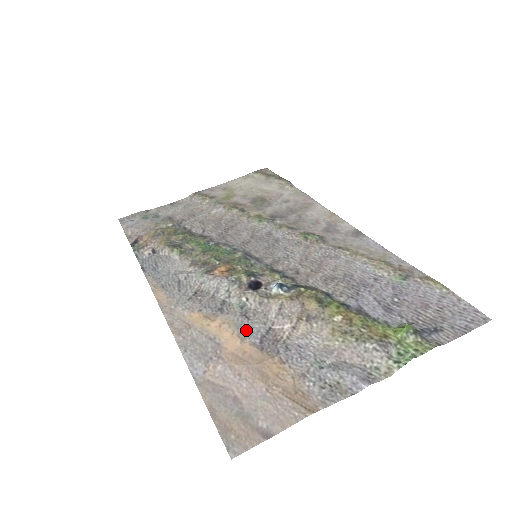
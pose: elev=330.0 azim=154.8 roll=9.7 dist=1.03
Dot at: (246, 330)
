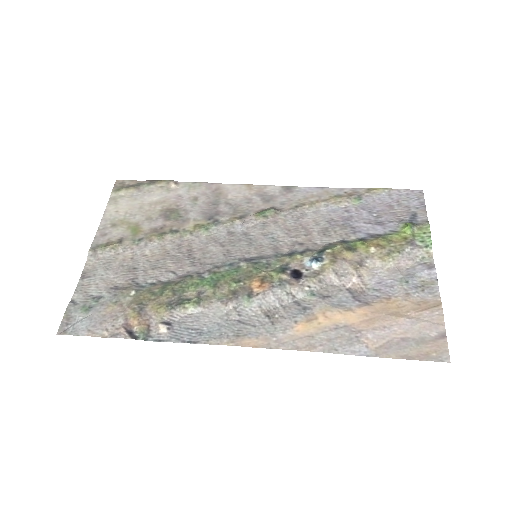
Dot at: (341, 304)
